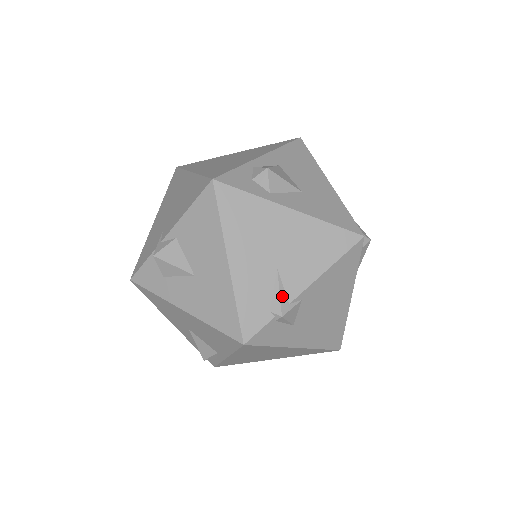
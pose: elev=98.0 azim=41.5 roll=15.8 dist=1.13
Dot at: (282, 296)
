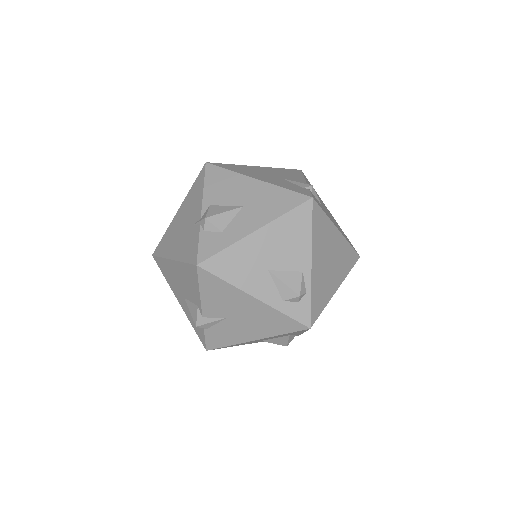
Dot at: (300, 183)
